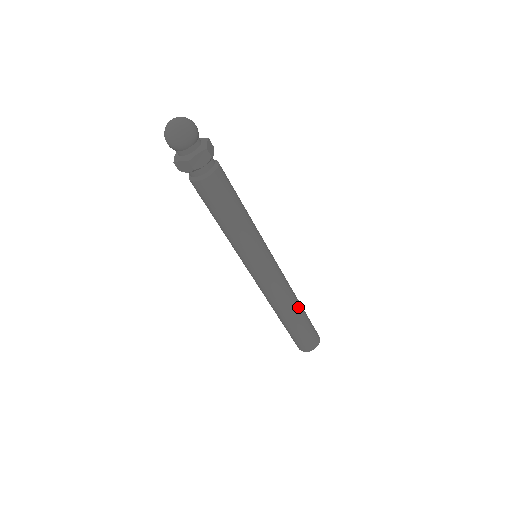
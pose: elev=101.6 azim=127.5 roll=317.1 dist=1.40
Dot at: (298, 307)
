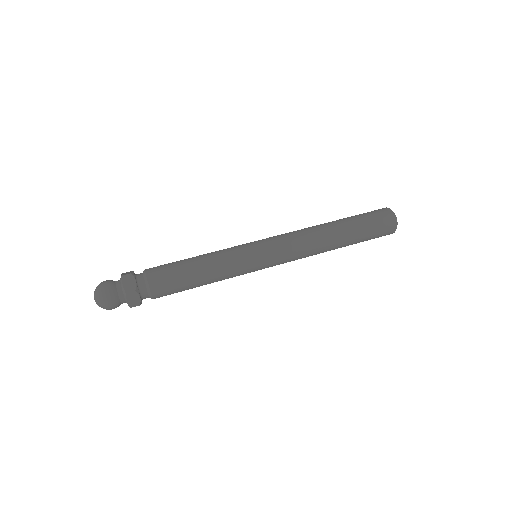
Dot at: (336, 235)
